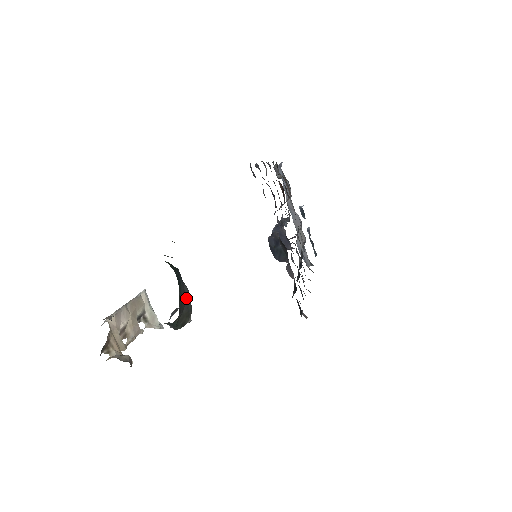
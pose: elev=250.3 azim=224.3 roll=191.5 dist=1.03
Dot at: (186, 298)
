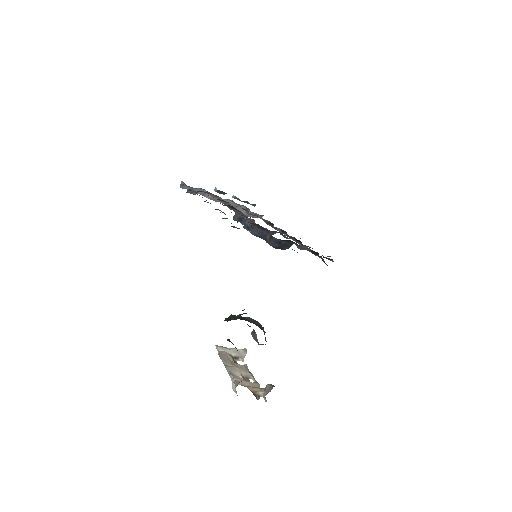
Dot at: (255, 323)
